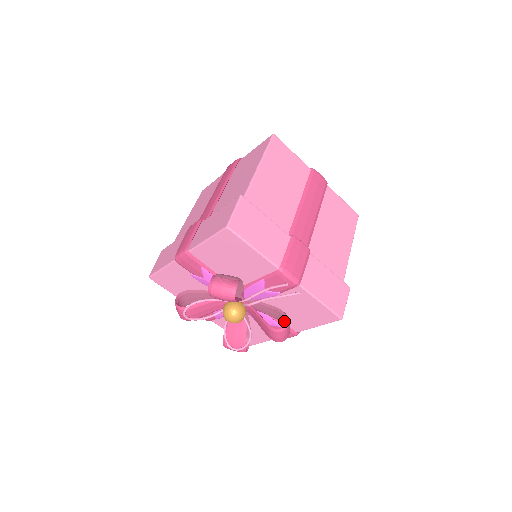
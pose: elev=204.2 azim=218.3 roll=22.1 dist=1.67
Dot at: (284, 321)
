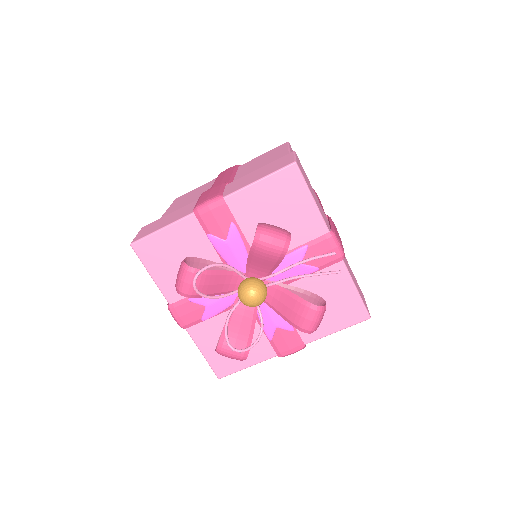
Dot at: occluded
